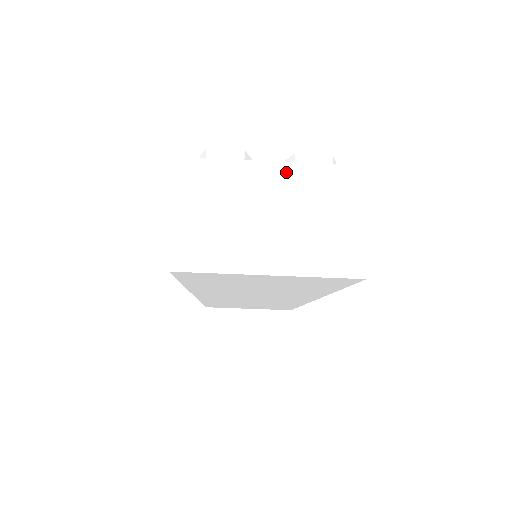
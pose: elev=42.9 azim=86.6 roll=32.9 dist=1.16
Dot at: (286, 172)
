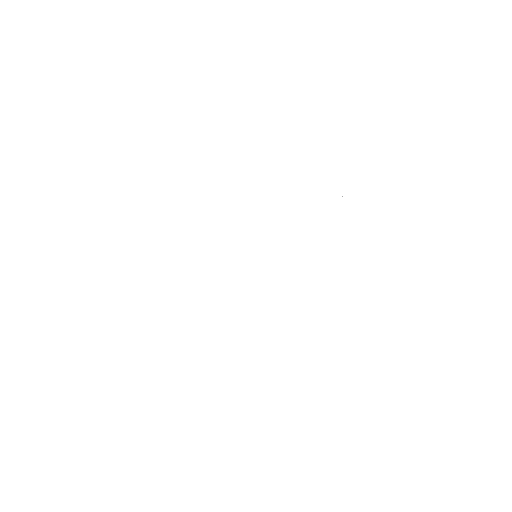
Dot at: (303, 151)
